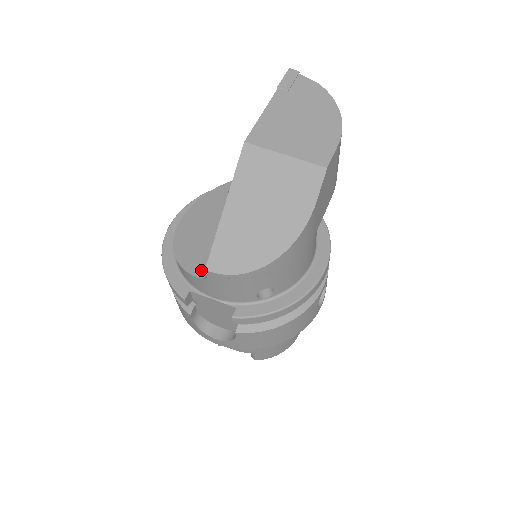
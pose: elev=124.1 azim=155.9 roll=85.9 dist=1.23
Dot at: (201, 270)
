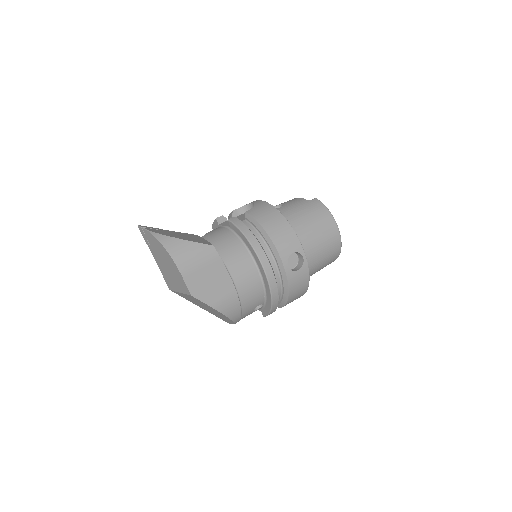
Dot at: occluded
